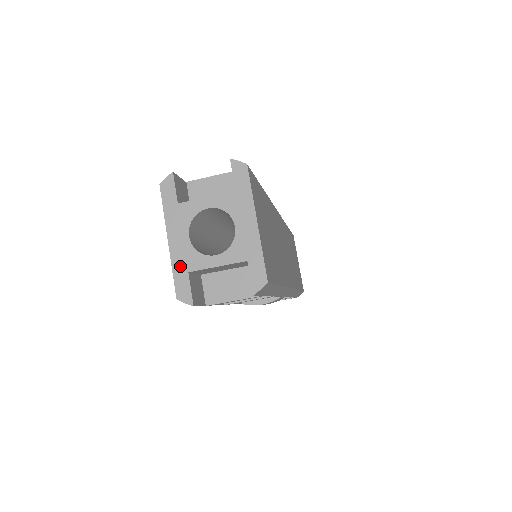
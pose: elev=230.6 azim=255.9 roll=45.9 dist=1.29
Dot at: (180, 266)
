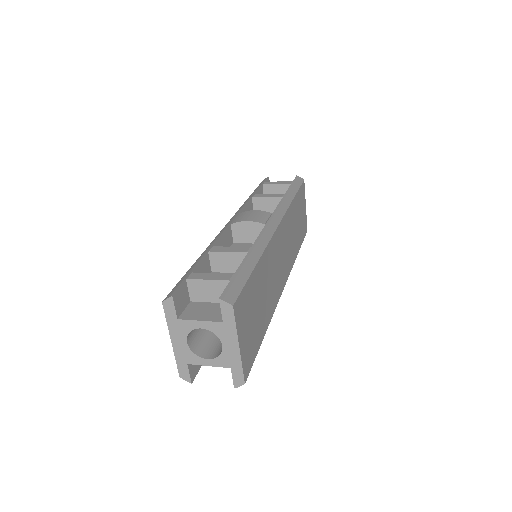
Dot at: (181, 359)
